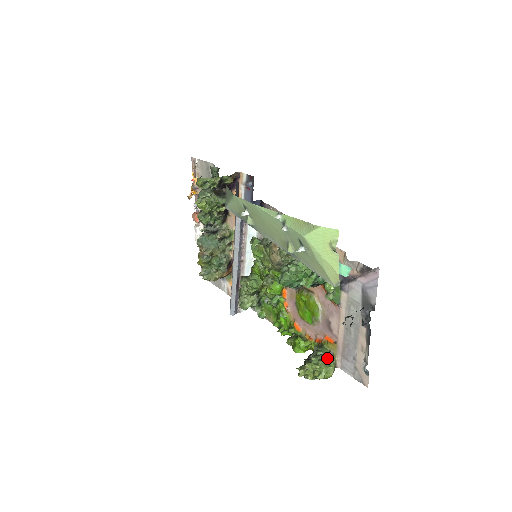
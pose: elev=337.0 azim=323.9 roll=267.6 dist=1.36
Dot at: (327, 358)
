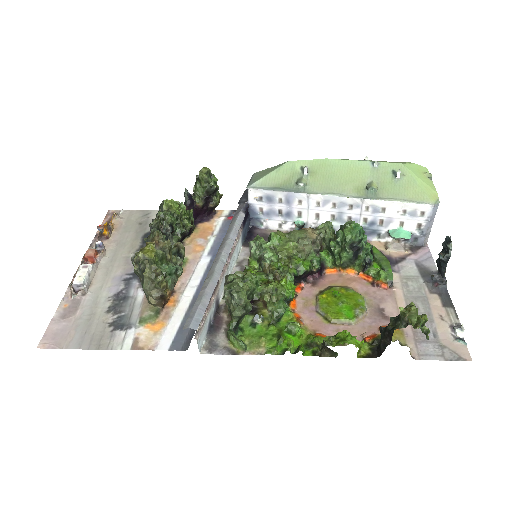
Dot at: occluded
